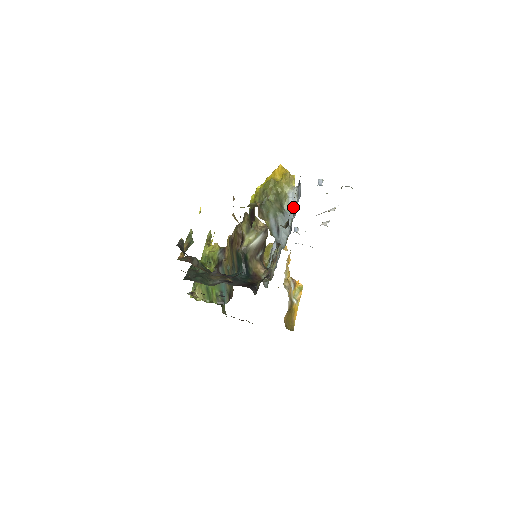
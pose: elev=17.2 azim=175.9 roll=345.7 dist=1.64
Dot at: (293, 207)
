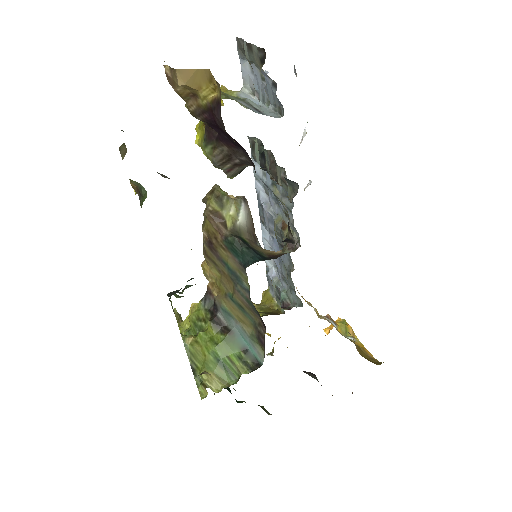
Dot at: (256, 102)
